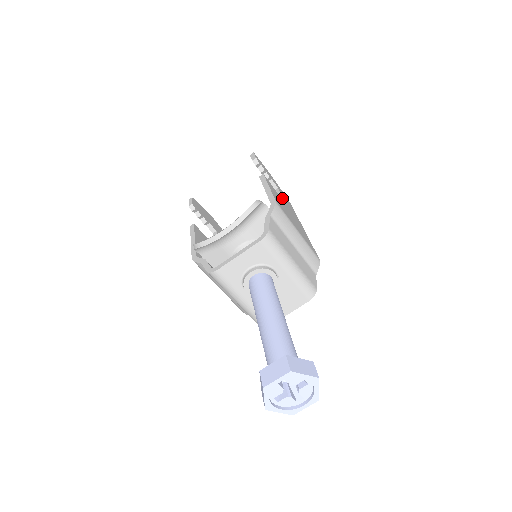
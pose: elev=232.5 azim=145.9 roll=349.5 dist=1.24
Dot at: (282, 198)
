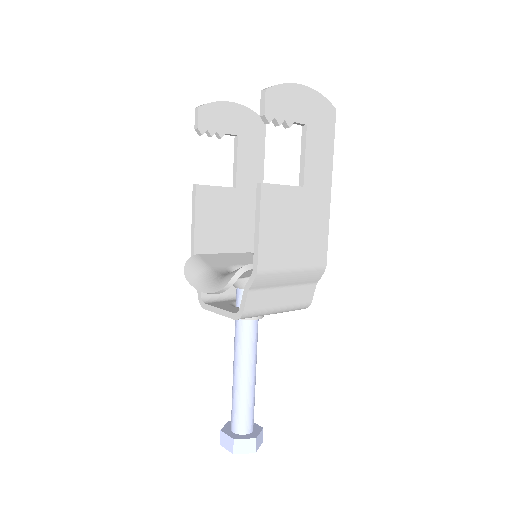
Dot at: (303, 161)
